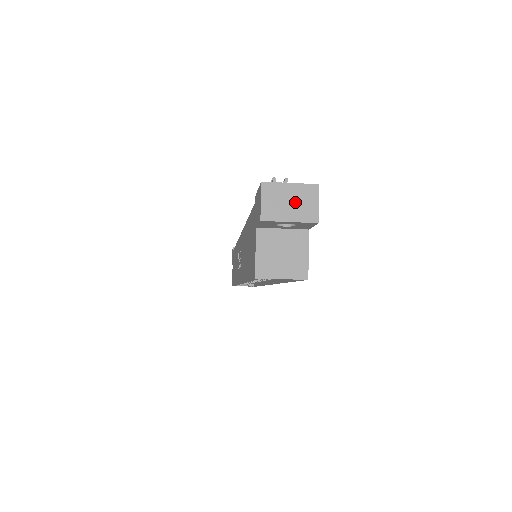
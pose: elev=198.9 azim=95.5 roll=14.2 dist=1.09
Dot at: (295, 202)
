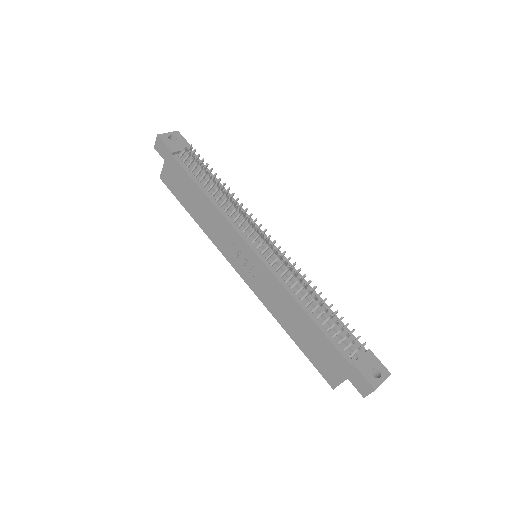
Dot at: occluded
